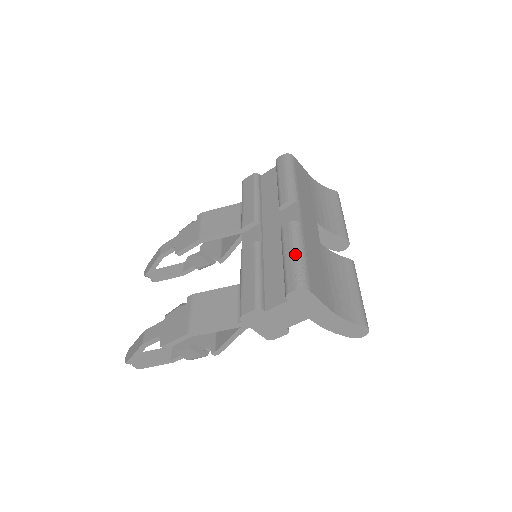
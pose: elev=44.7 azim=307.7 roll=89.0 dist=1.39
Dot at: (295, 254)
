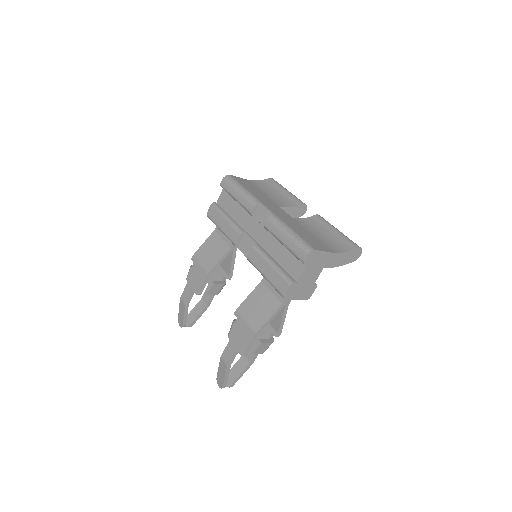
Dot at: (288, 235)
